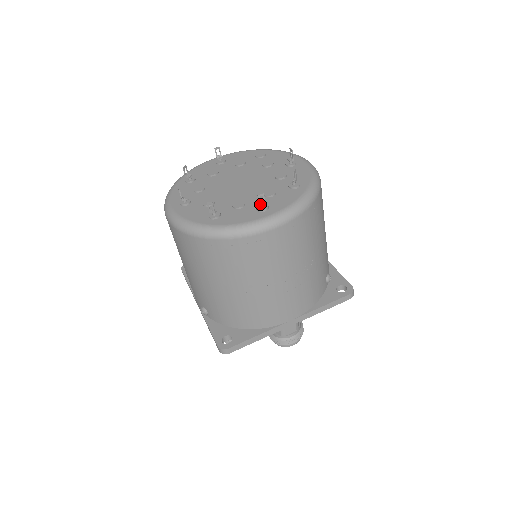
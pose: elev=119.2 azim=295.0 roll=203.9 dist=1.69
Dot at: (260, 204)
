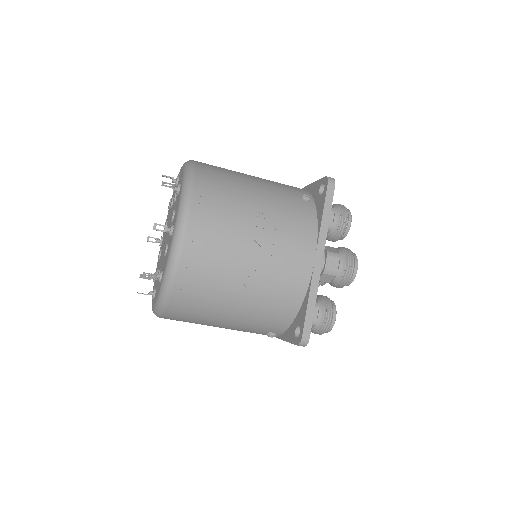
Dot at: (164, 231)
